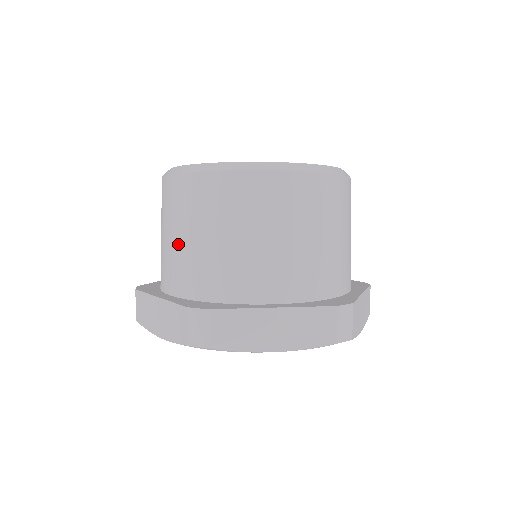
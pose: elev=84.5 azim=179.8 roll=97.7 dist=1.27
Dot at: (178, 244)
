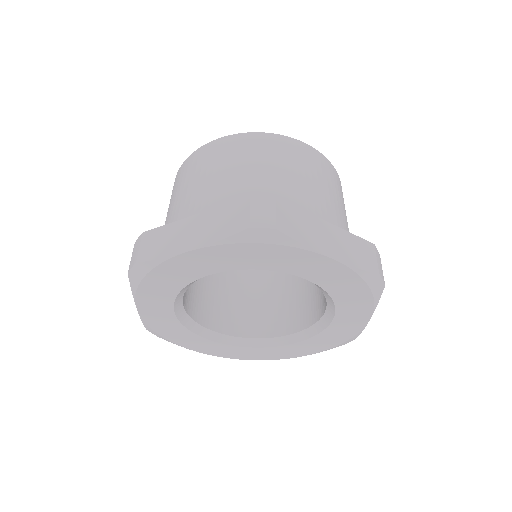
Dot at: occluded
